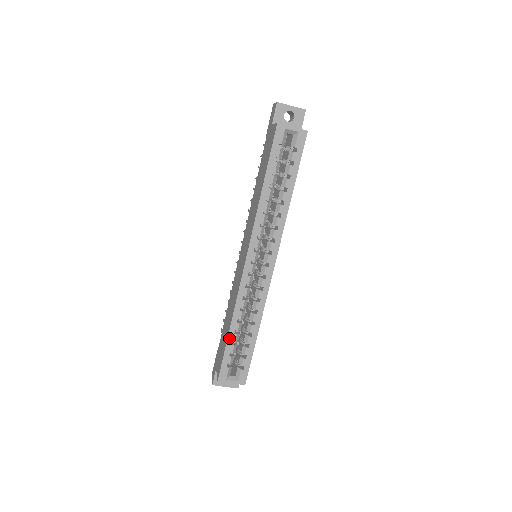
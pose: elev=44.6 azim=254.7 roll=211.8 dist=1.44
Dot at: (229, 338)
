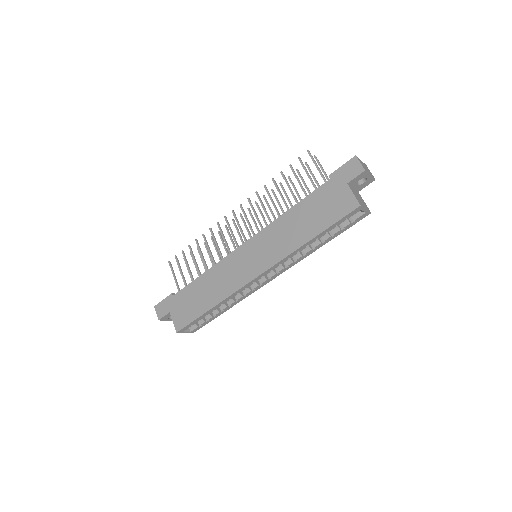
Dot at: (206, 313)
